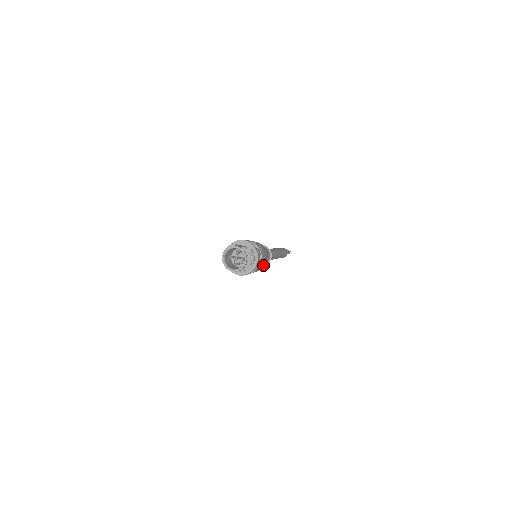
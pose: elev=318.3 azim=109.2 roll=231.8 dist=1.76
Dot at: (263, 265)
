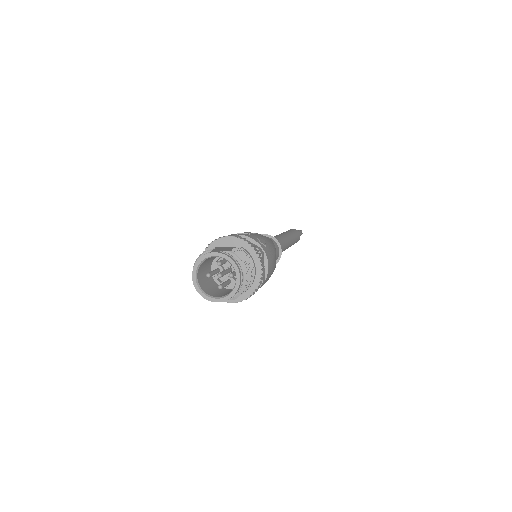
Dot at: (272, 270)
